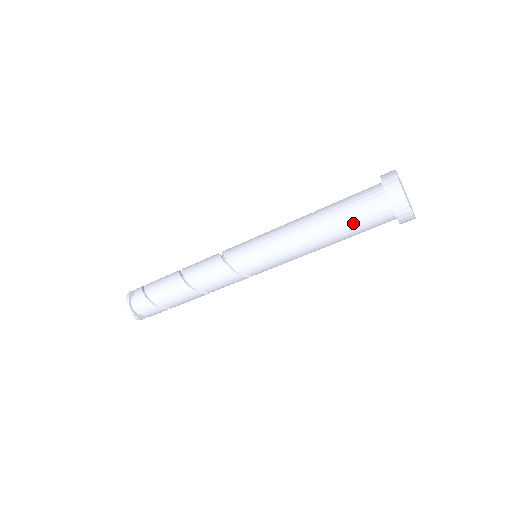
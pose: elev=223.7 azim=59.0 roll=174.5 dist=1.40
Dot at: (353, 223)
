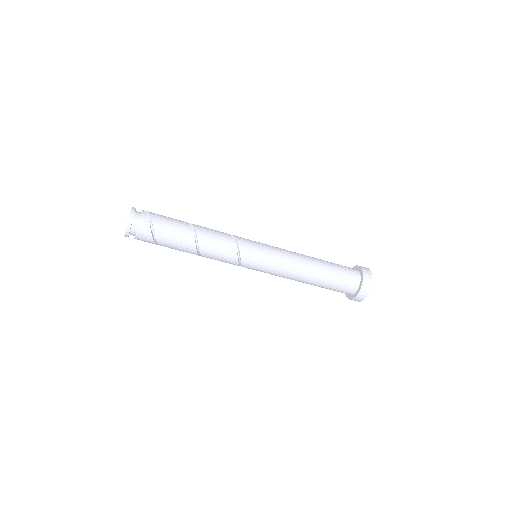
Dot at: (330, 288)
